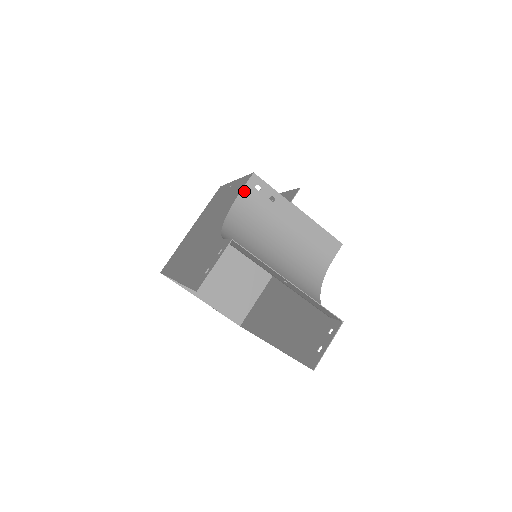
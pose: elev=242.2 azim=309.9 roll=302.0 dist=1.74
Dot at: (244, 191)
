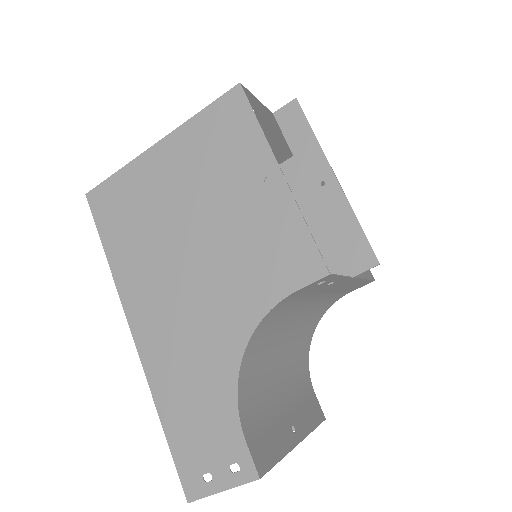
Dot at: (297, 292)
